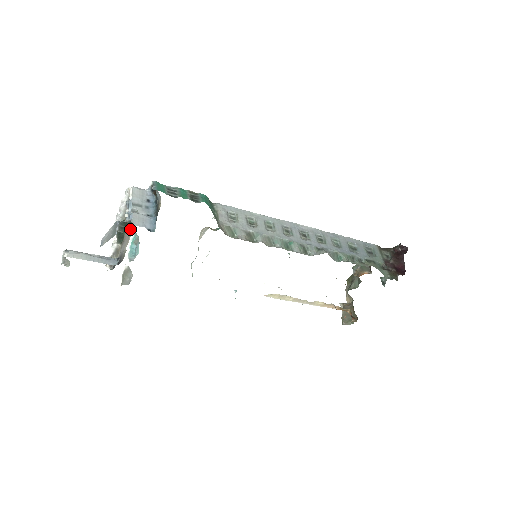
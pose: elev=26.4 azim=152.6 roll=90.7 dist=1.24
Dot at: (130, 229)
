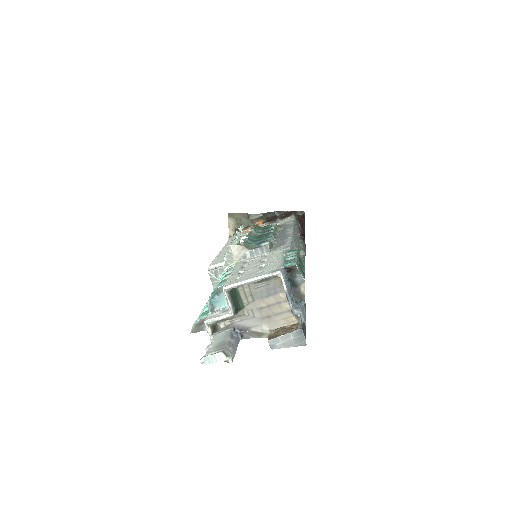
Dot at: (275, 314)
